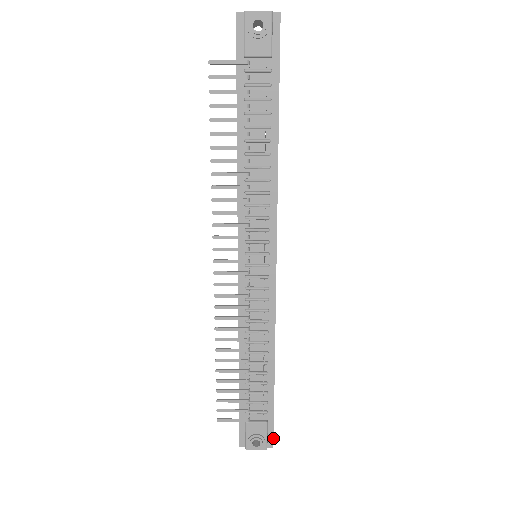
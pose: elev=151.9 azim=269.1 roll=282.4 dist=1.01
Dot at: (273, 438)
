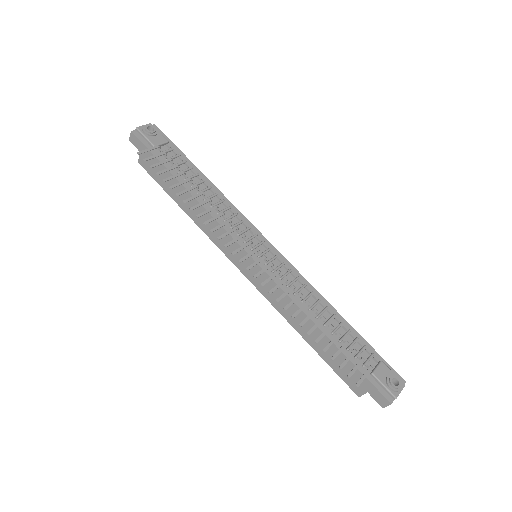
Dot at: (397, 374)
